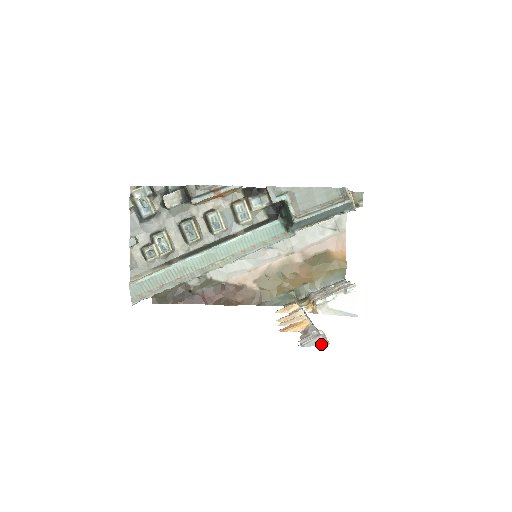
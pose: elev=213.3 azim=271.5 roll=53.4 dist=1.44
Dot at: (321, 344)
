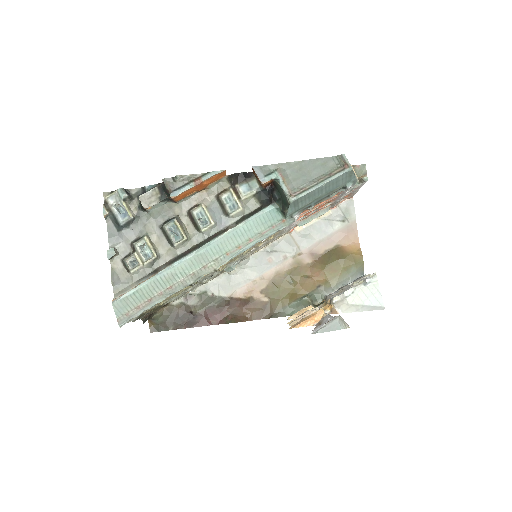
Dot at: (339, 328)
